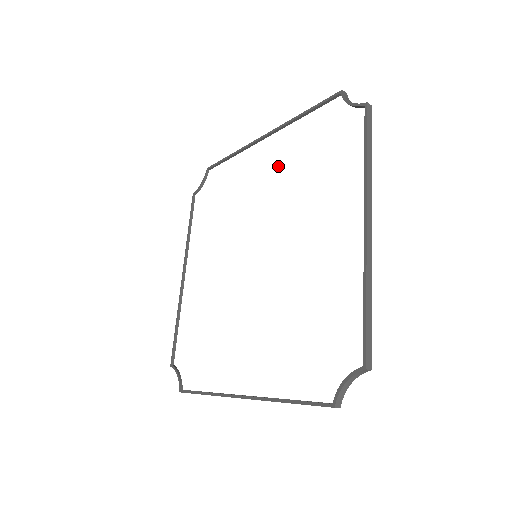
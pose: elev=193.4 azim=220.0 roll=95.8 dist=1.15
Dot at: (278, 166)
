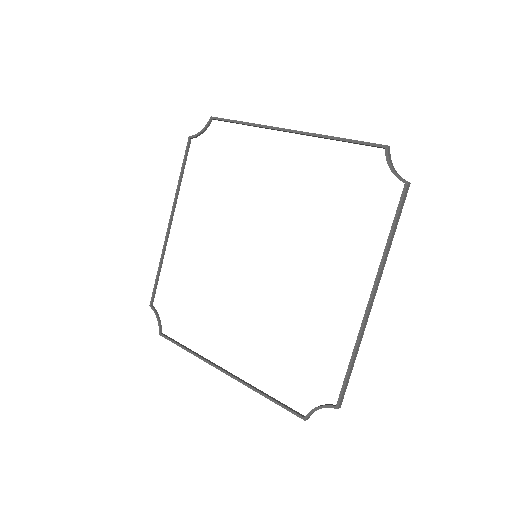
Dot at: (298, 178)
